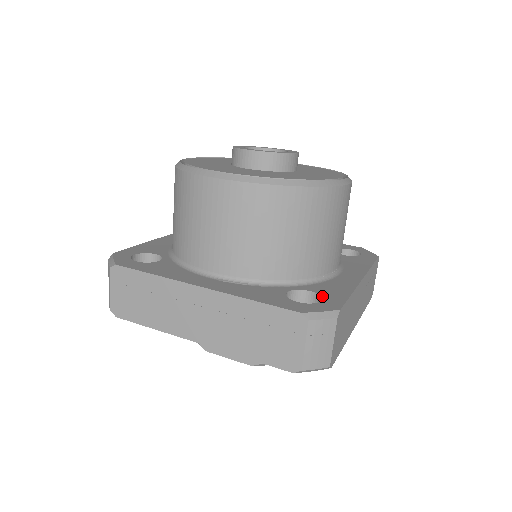
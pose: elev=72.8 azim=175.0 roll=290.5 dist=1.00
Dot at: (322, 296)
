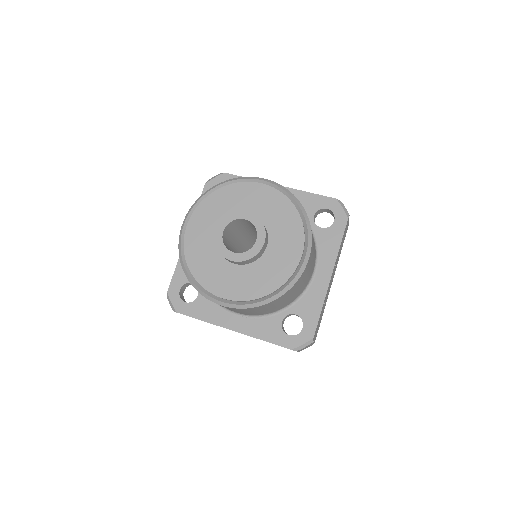
Dot at: (303, 321)
